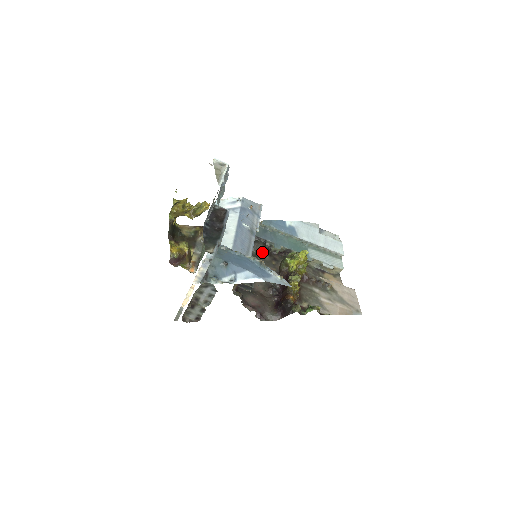
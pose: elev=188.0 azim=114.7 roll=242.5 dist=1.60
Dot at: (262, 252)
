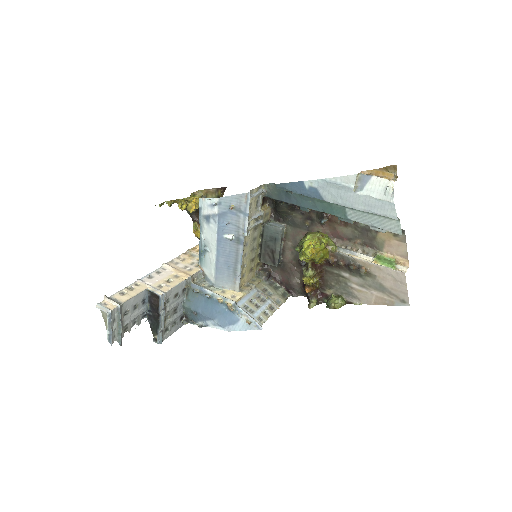
Dot at: (290, 213)
